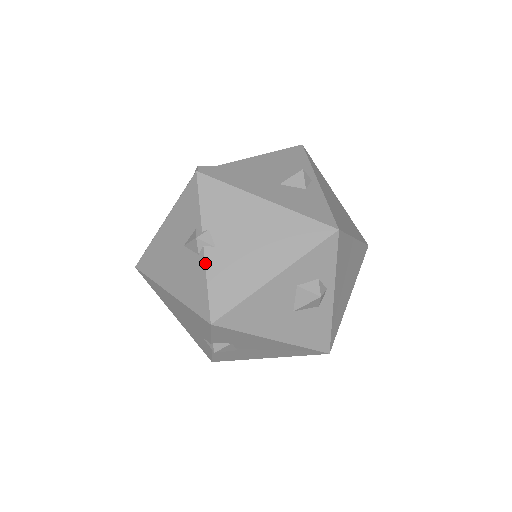
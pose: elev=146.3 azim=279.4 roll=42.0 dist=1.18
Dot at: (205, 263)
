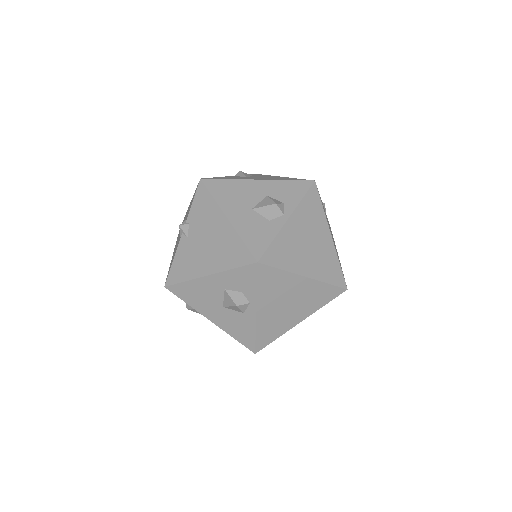
Dot at: (178, 245)
